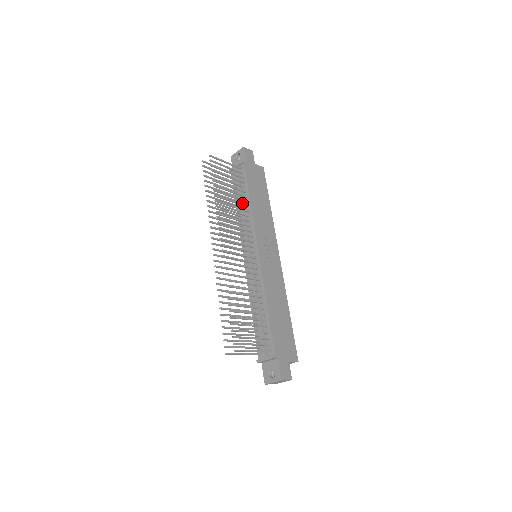
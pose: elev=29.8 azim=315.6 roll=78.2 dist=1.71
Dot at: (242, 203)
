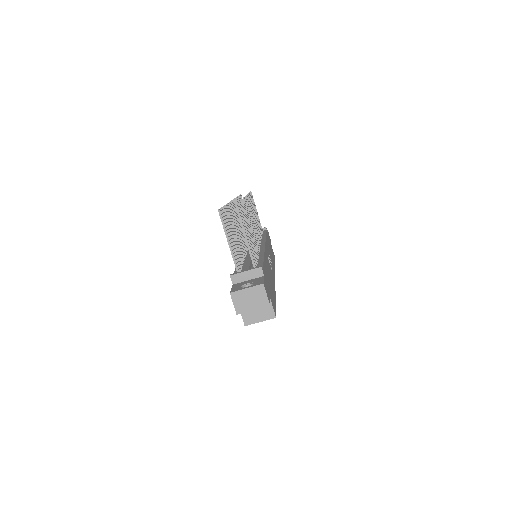
Dot at: occluded
